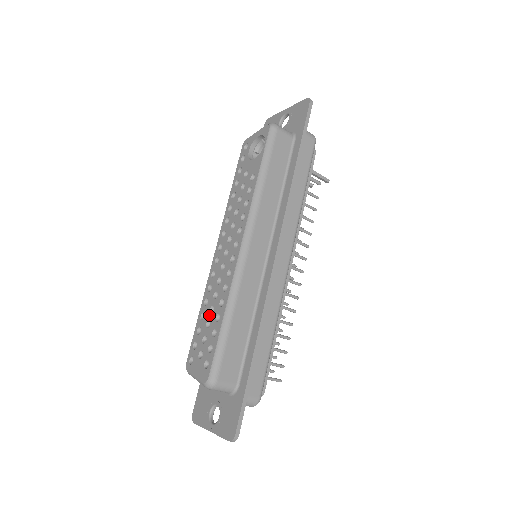
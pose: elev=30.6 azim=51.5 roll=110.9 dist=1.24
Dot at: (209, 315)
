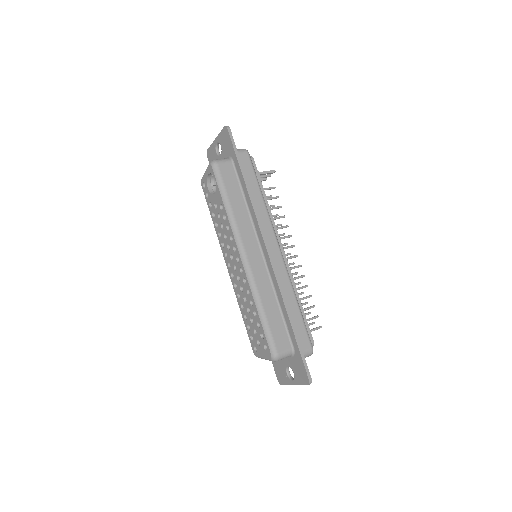
Dot at: (249, 315)
